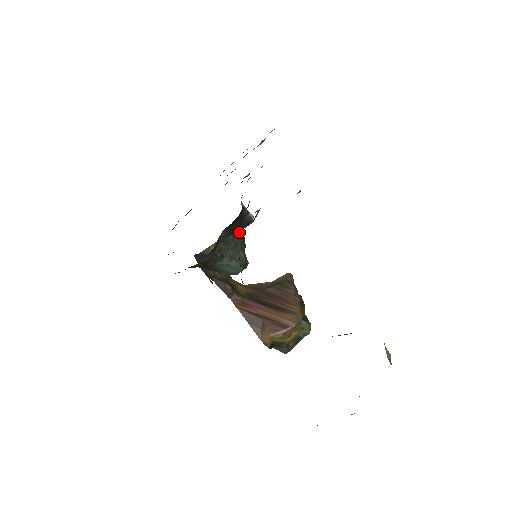
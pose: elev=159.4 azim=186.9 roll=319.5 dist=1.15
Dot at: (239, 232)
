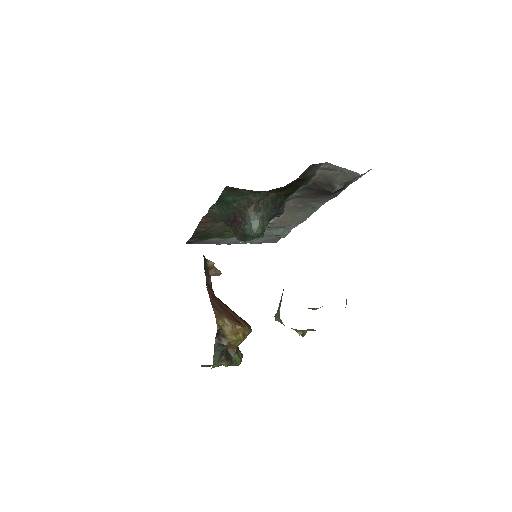
Dot at: (274, 211)
